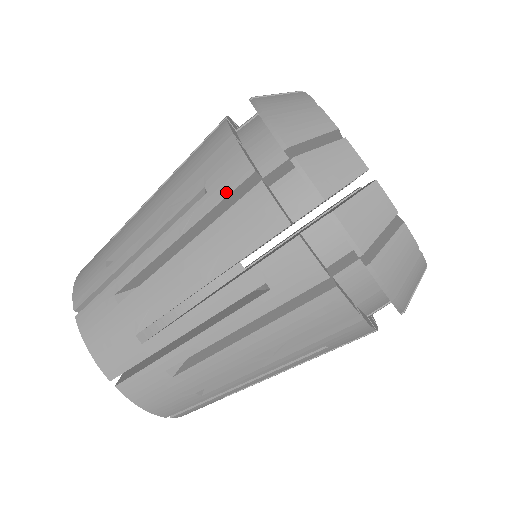
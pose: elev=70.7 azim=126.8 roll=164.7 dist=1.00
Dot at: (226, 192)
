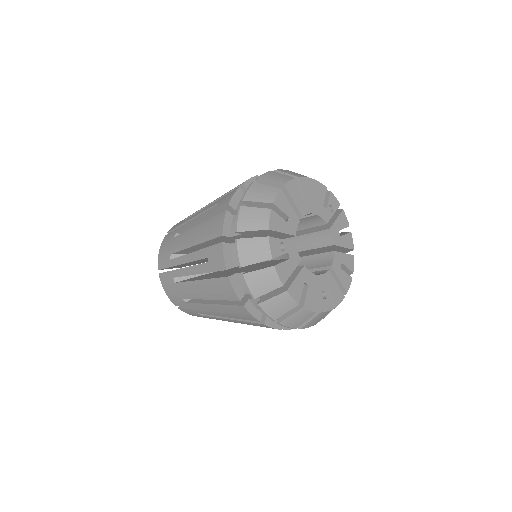
Dot at: (215, 269)
